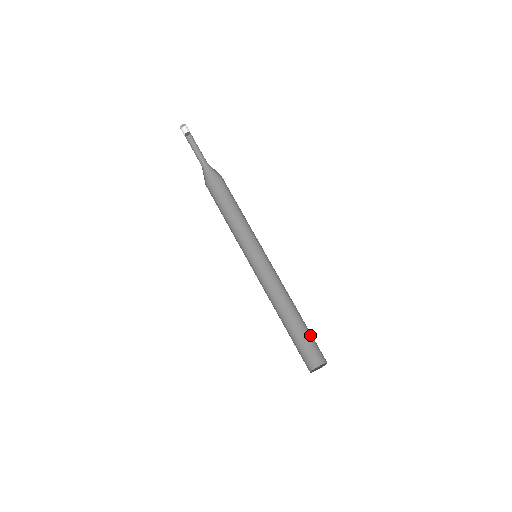
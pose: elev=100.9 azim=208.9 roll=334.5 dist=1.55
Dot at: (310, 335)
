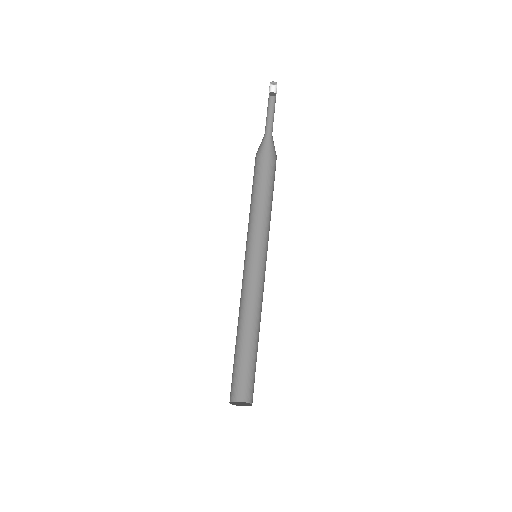
Dot at: (251, 366)
